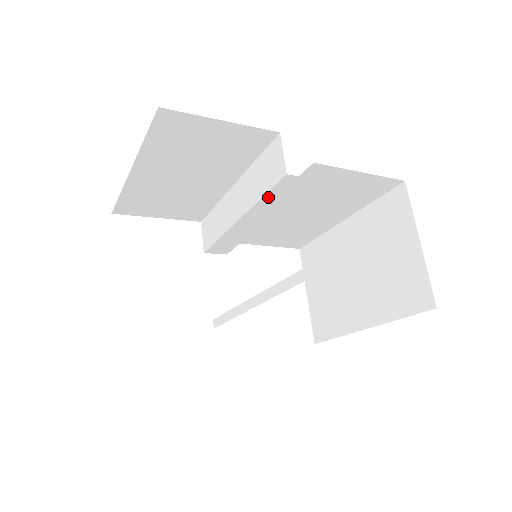
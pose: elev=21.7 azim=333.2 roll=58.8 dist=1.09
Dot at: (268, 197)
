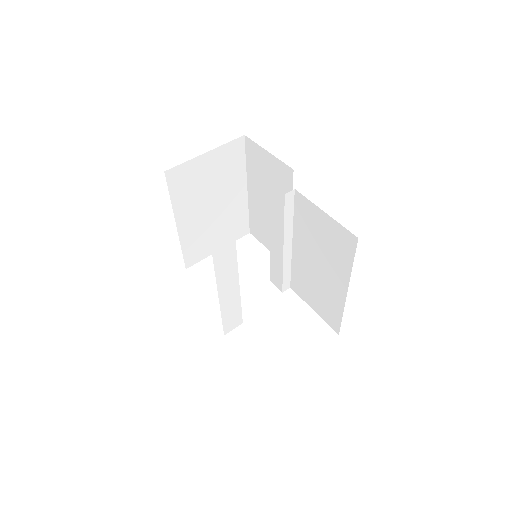
Dot at: (272, 210)
